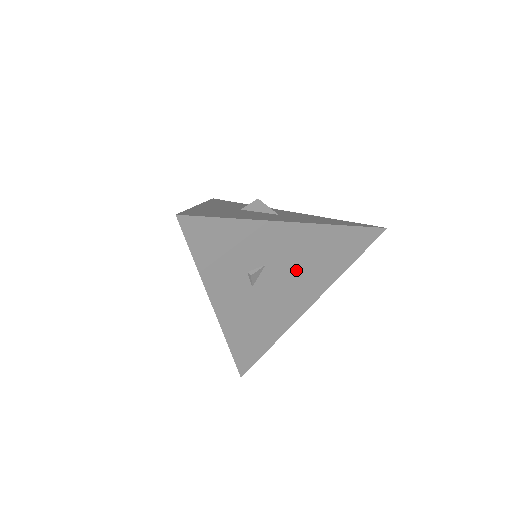
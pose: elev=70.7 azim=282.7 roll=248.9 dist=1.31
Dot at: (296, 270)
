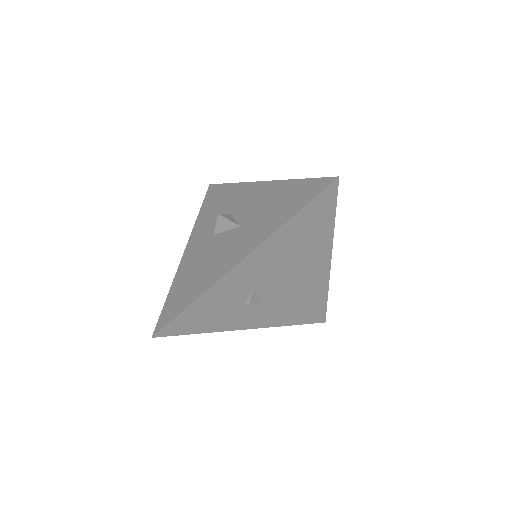
Dot at: (284, 268)
